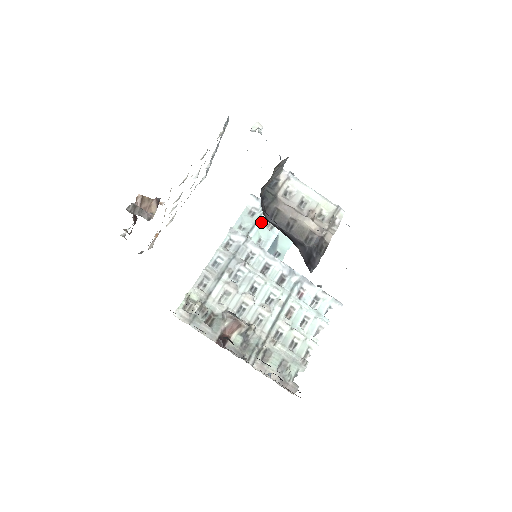
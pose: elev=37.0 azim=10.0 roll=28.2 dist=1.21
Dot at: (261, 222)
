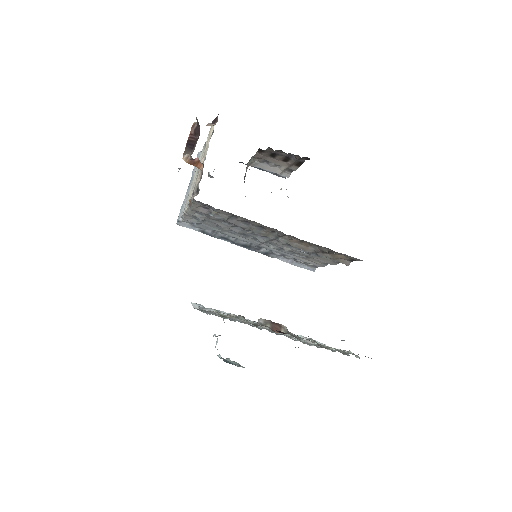
Dot at: occluded
